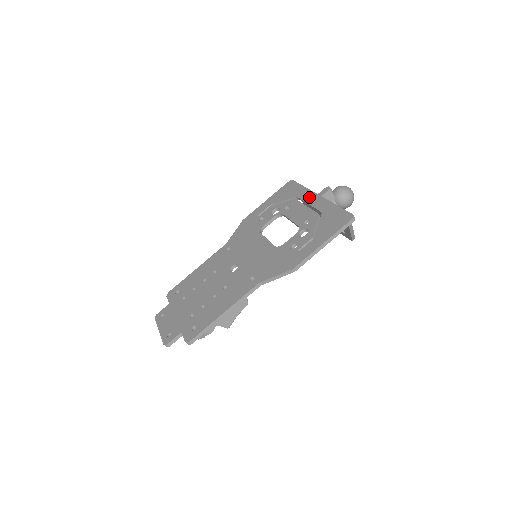
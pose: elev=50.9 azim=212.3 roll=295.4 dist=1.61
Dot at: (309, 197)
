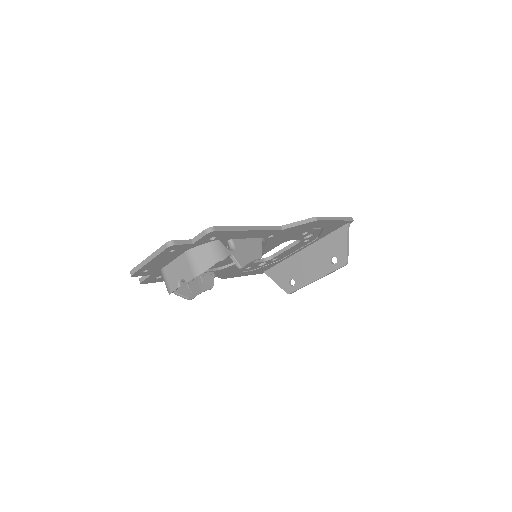
Dot at: occluded
